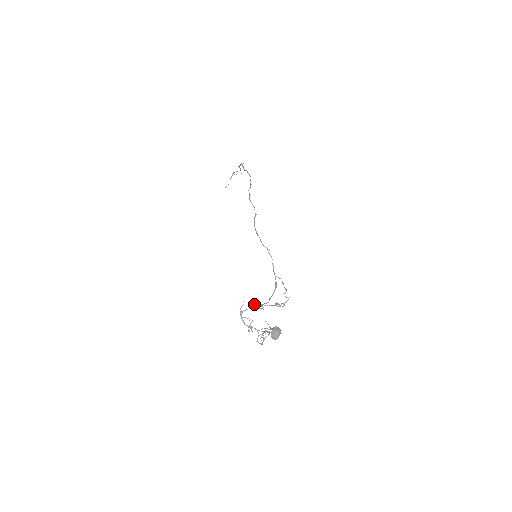
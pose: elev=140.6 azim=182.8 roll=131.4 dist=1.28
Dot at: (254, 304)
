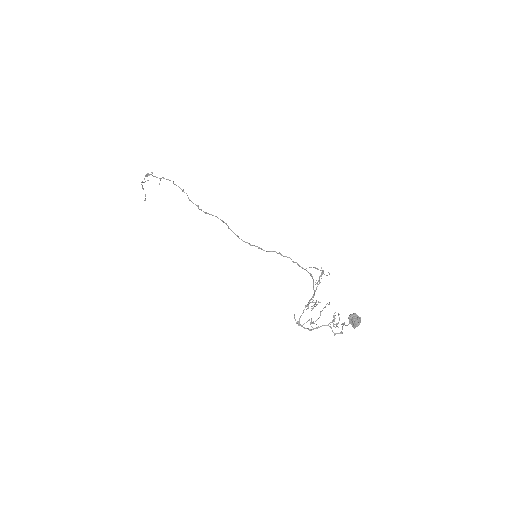
Dot at: occluded
